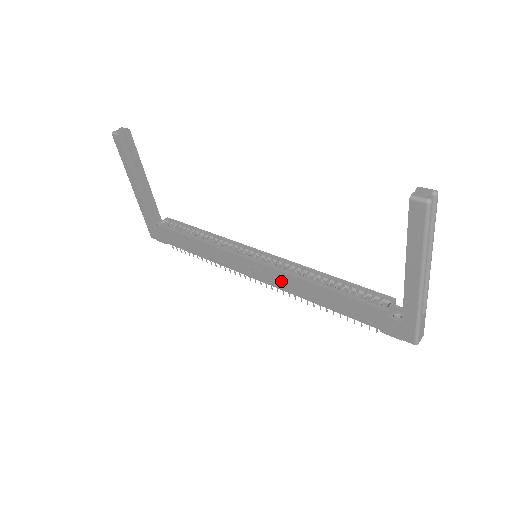
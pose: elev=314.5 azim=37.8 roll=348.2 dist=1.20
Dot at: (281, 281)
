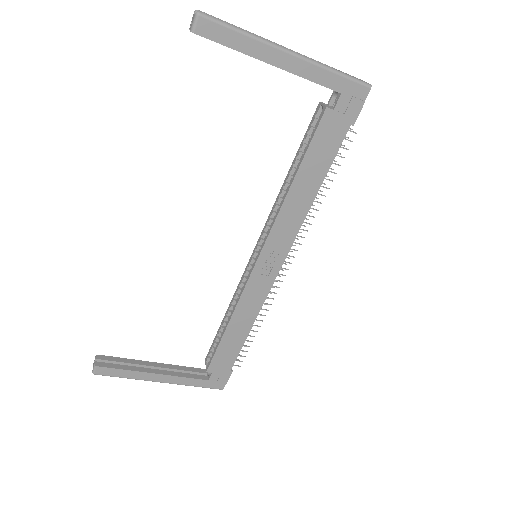
Dot at: (285, 231)
